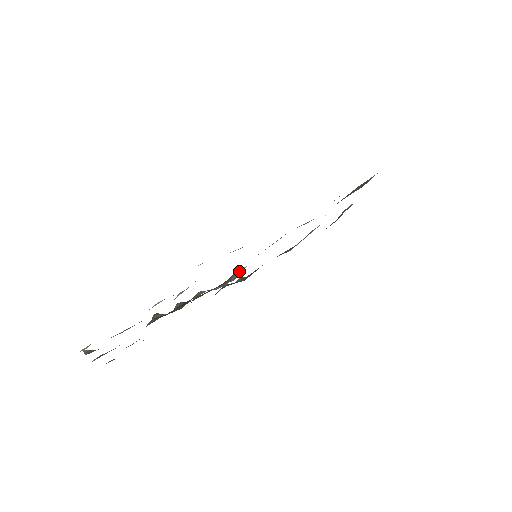
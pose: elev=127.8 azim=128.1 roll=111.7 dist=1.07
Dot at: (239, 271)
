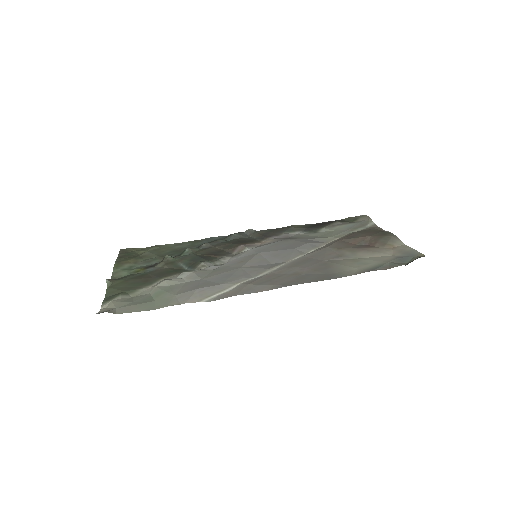
Dot at: (243, 248)
